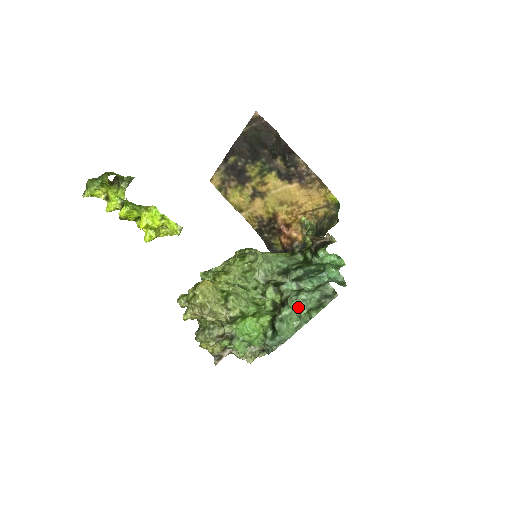
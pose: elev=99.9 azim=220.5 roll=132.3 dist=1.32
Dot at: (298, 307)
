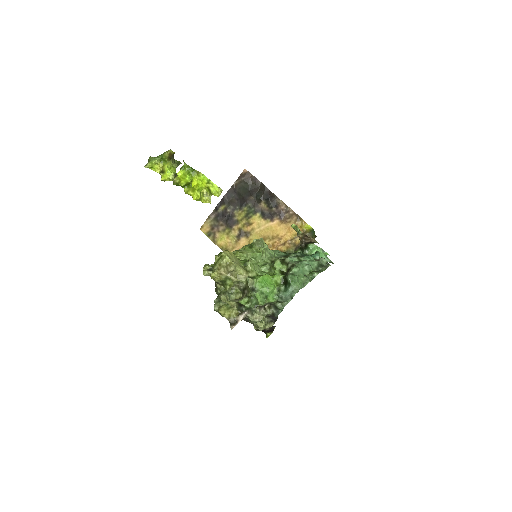
Dot at: (303, 269)
